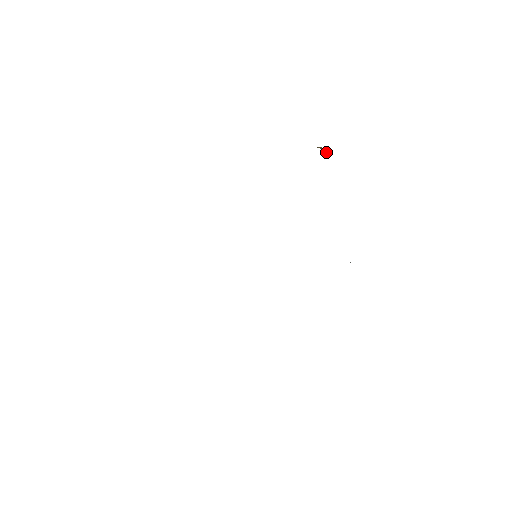
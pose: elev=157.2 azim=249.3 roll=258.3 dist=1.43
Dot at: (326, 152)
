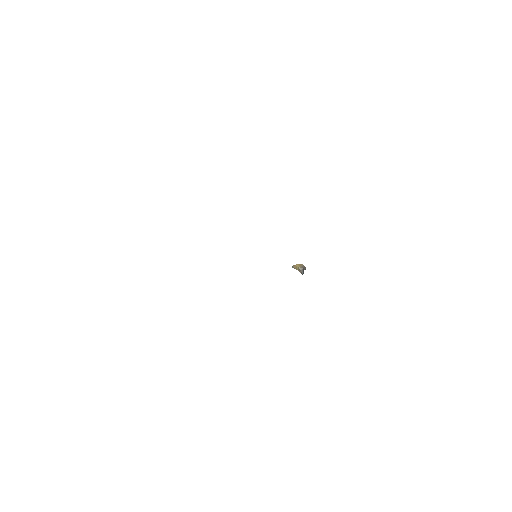
Dot at: (303, 273)
